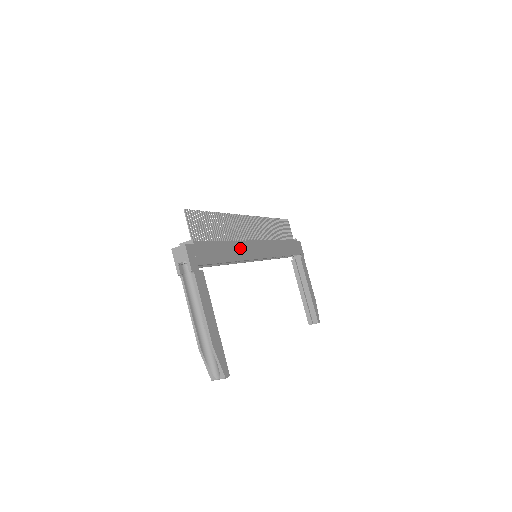
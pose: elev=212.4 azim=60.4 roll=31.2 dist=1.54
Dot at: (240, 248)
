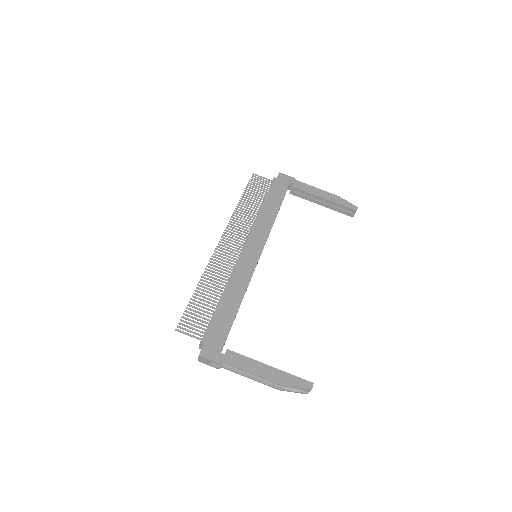
Dot at: (237, 281)
